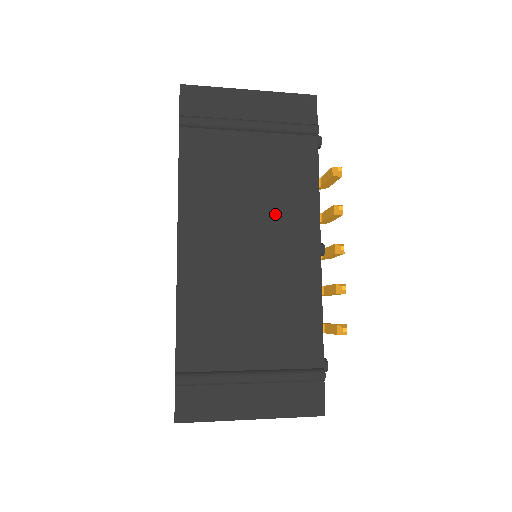
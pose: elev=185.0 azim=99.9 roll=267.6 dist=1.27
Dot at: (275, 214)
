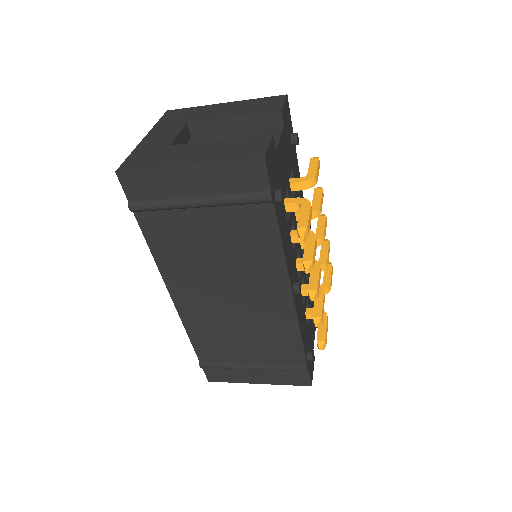
Dot at: (244, 274)
